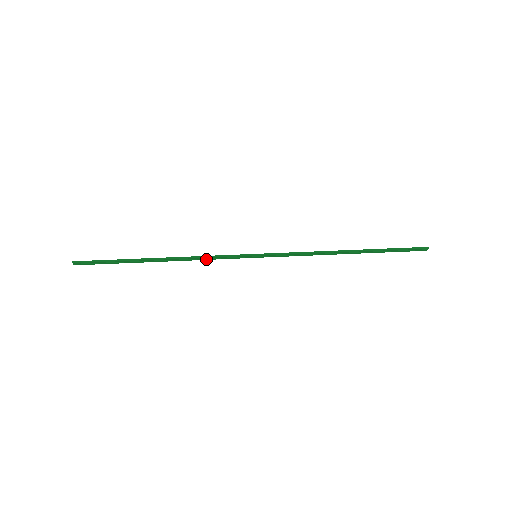
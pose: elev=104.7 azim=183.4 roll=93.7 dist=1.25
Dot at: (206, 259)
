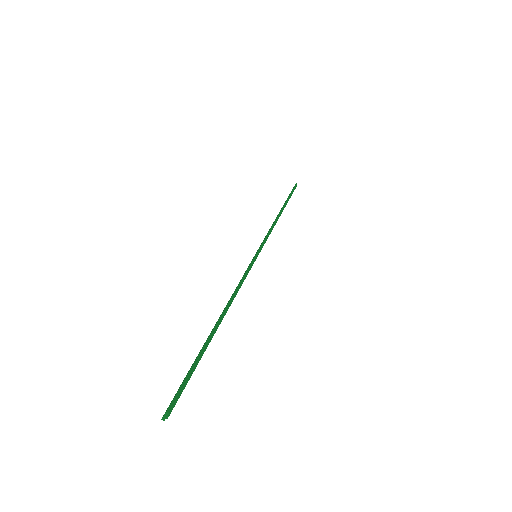
Dot at: (240, 287)
